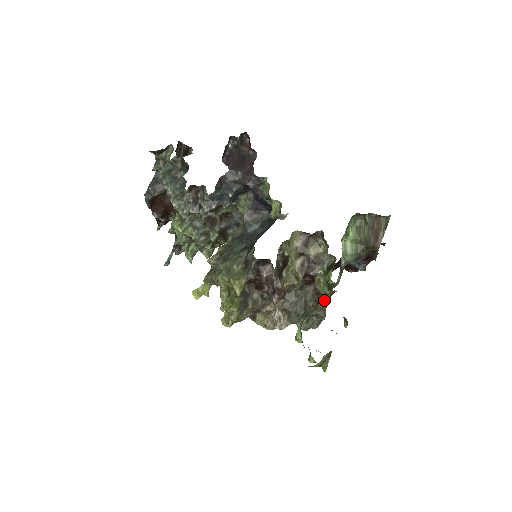
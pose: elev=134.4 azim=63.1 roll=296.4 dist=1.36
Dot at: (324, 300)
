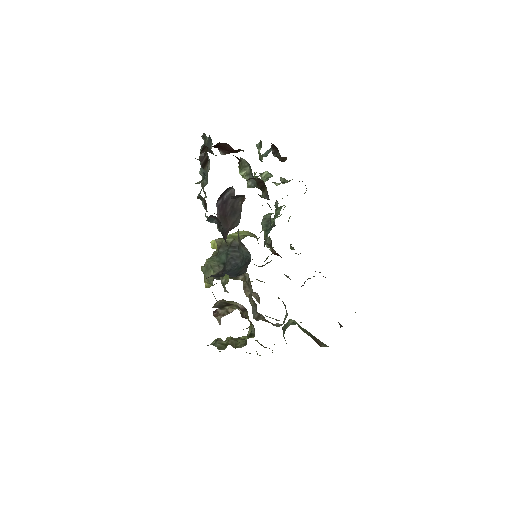
Dot at: (276, 324)
